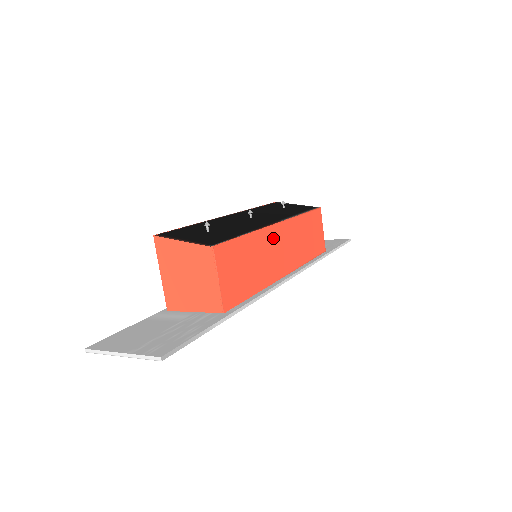
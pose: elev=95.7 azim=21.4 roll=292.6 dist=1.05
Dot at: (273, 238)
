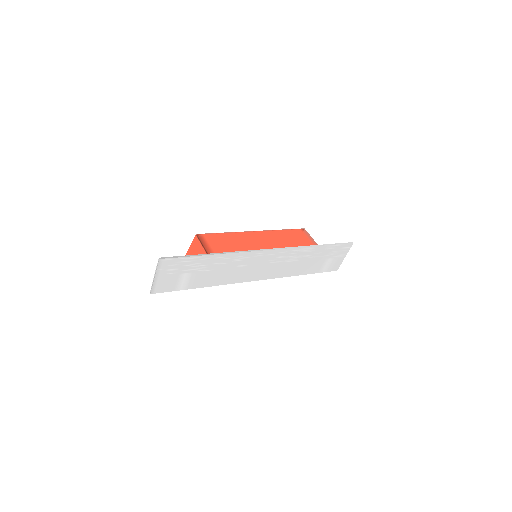
Dot at: (250, 236)
